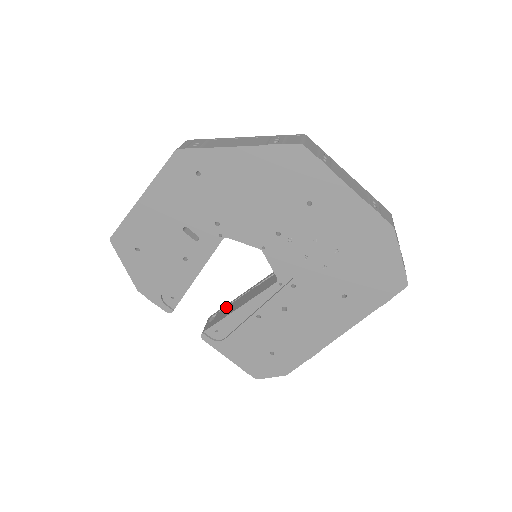
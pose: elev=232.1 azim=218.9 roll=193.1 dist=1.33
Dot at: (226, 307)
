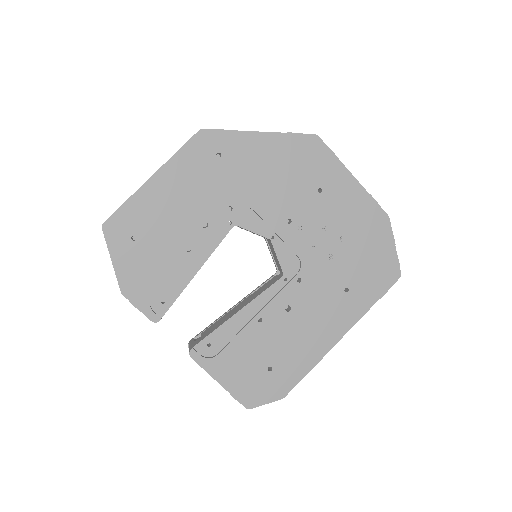
Dot at: (214, 323)
